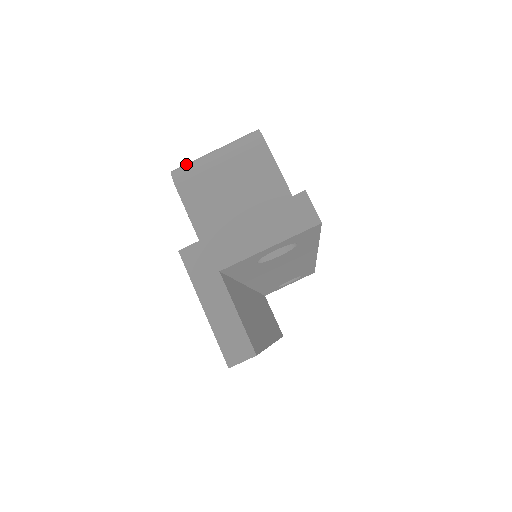
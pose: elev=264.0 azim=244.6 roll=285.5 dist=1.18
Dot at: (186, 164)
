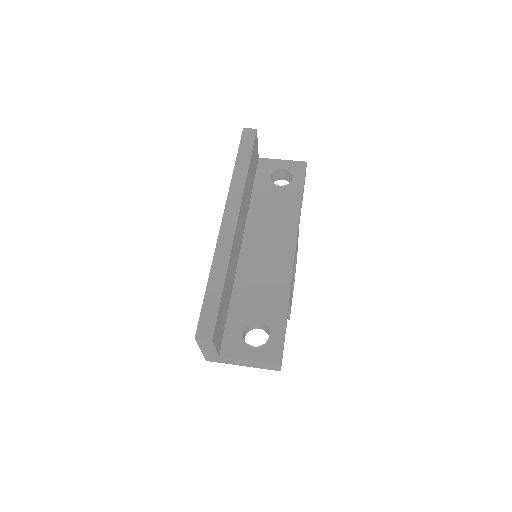
Dot at: occluded
